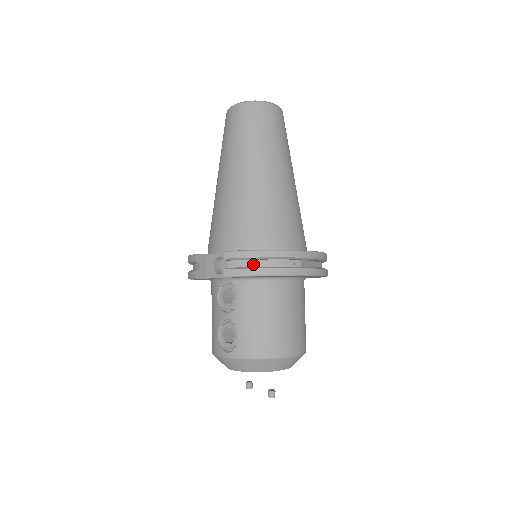
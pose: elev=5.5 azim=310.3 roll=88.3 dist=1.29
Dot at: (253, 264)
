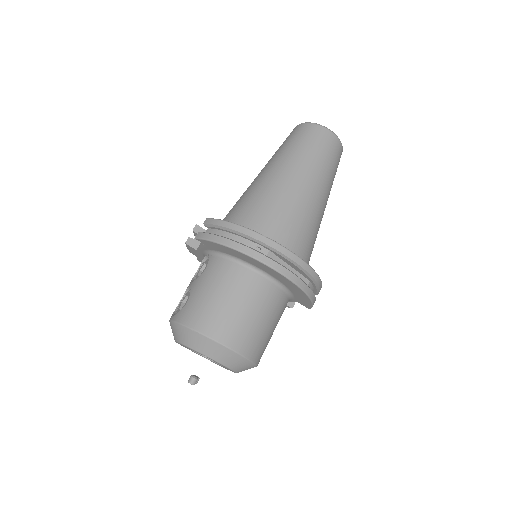
Dot at: (222, 234)
